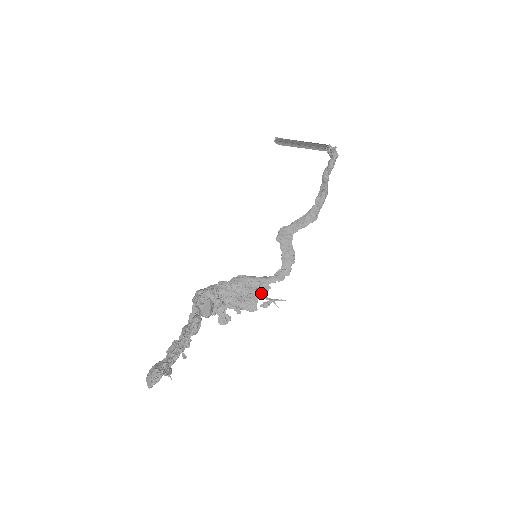
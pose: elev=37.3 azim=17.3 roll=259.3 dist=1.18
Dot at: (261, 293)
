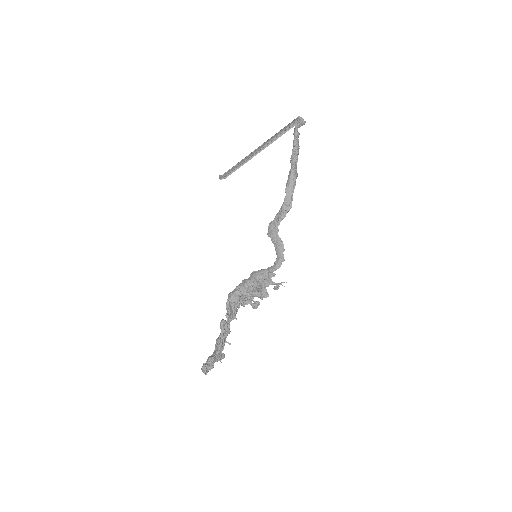
Dot at: (270, 281)
